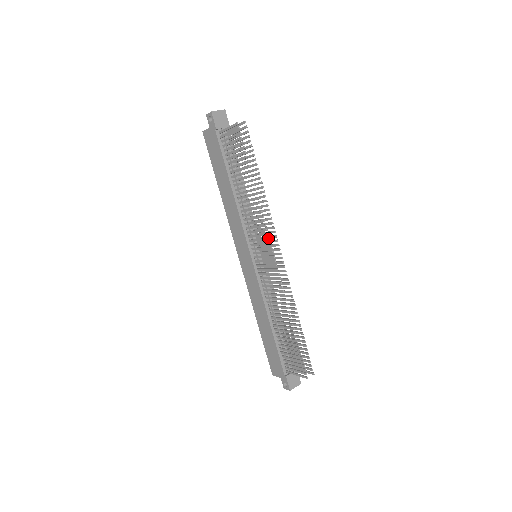
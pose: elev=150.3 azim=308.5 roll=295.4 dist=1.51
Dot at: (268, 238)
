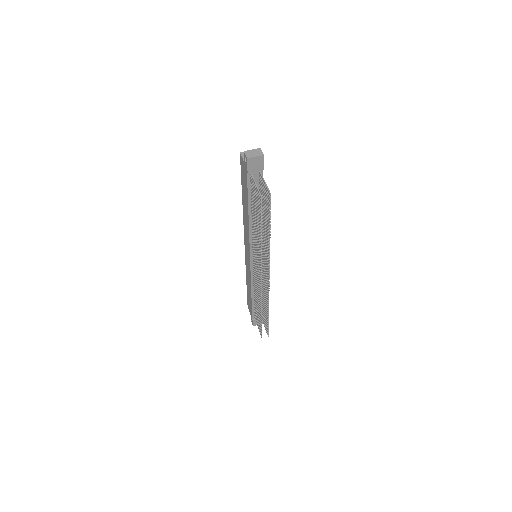
Dot at: (261, 271)
